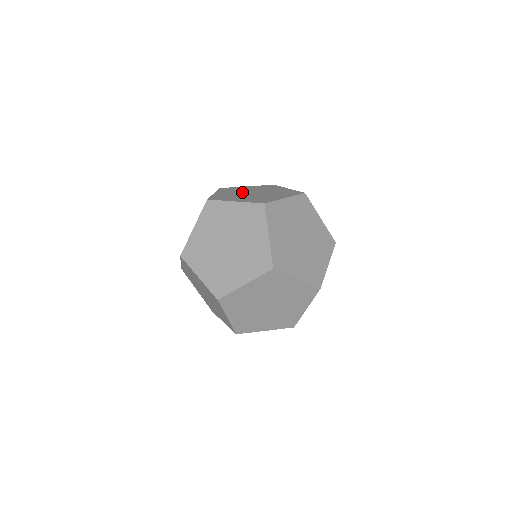
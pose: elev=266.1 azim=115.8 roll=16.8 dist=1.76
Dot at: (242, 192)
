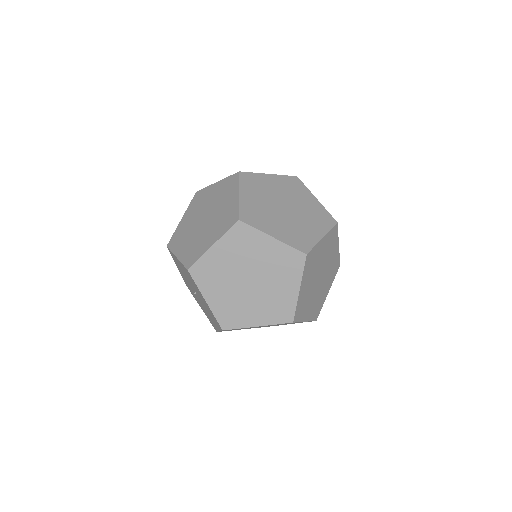
Dot at: occluded
